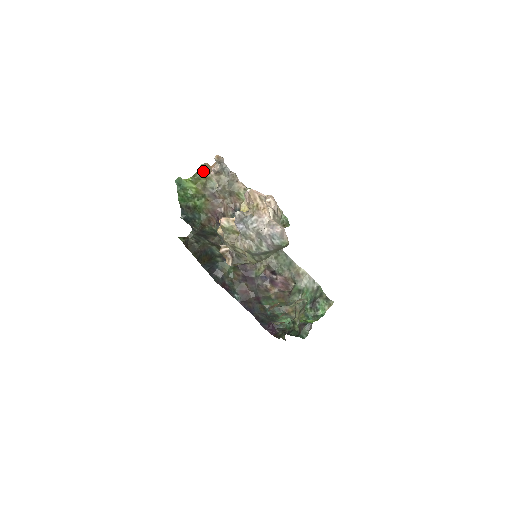
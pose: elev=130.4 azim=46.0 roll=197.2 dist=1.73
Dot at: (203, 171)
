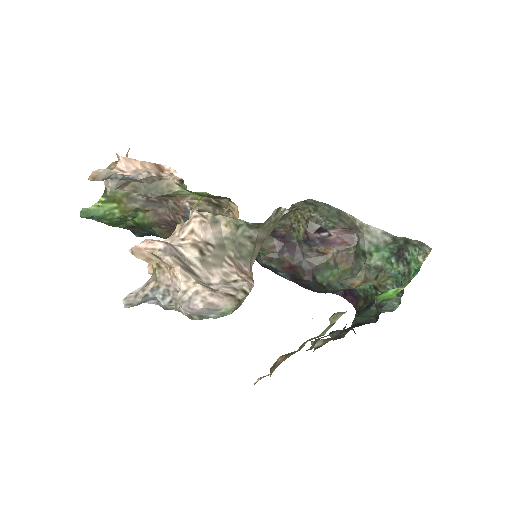
Dot at: occluded
